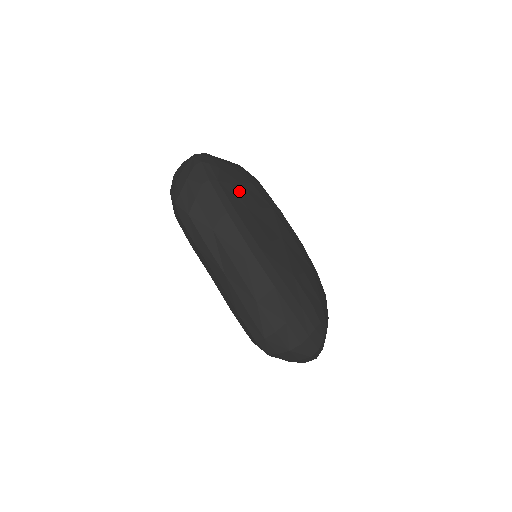
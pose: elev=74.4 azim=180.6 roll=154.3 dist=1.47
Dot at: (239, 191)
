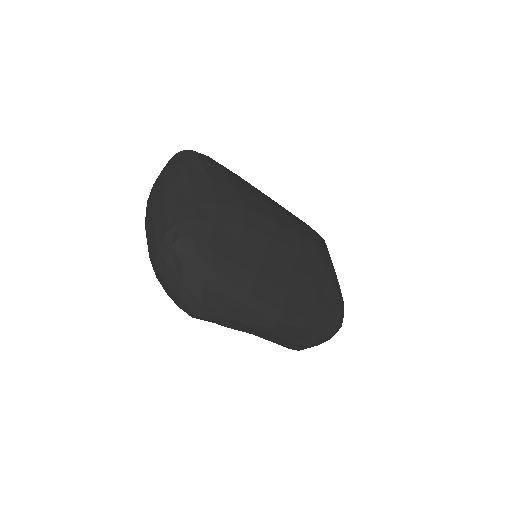
Dot at: (239, 260)
